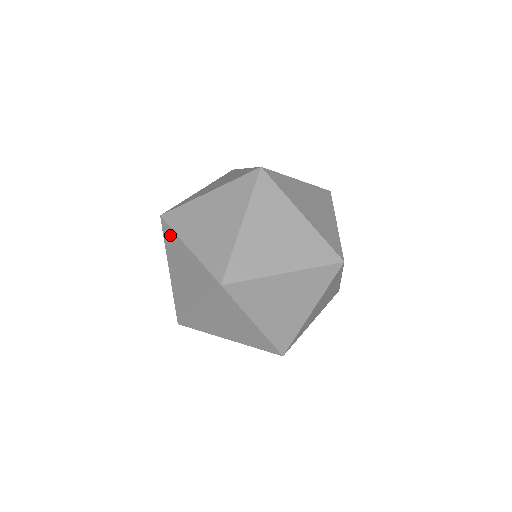
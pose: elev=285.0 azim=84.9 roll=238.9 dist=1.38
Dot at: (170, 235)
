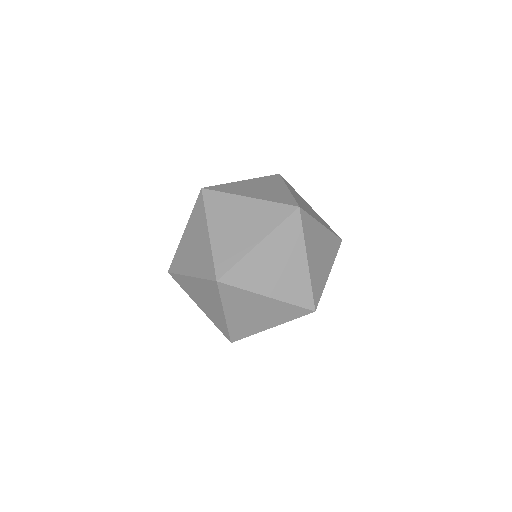
Dot at: (176, 260)
